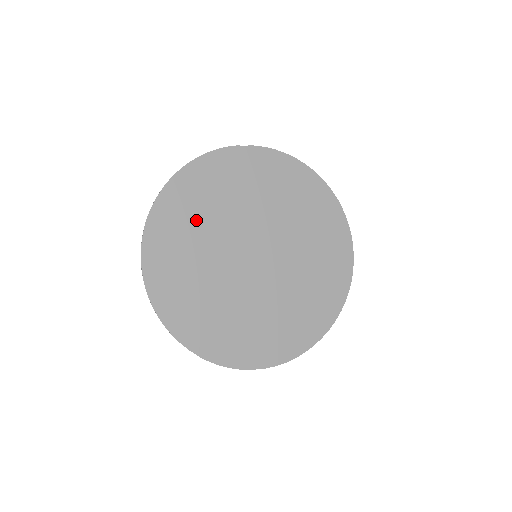
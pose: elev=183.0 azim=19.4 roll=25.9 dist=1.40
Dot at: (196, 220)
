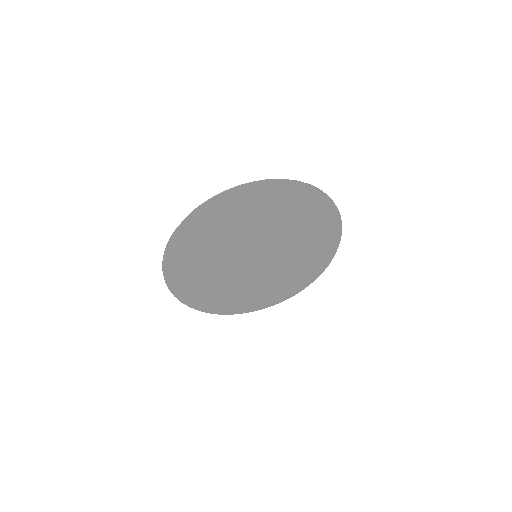
Dot at: (202, 277)
